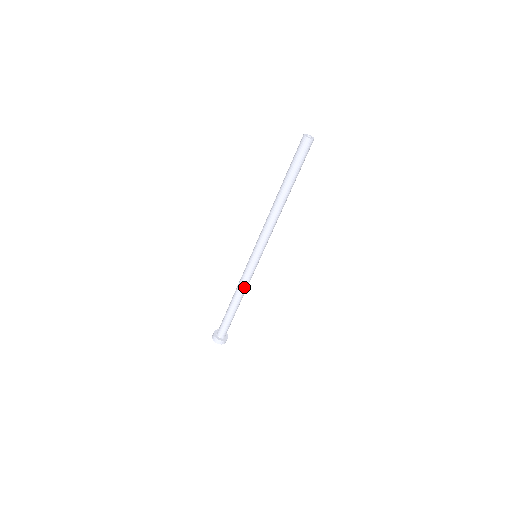
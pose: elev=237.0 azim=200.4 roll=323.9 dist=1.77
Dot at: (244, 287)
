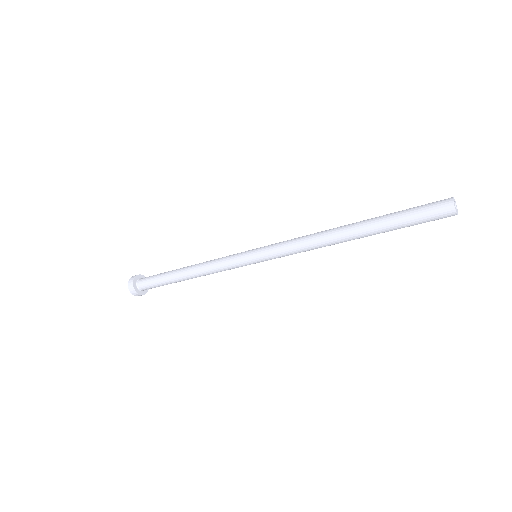
Dot at: (216, 272)
